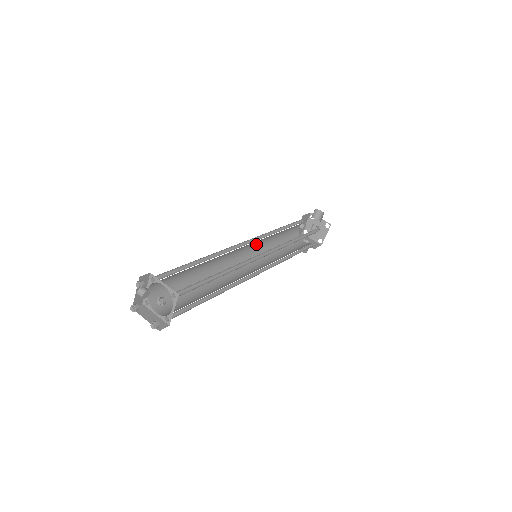
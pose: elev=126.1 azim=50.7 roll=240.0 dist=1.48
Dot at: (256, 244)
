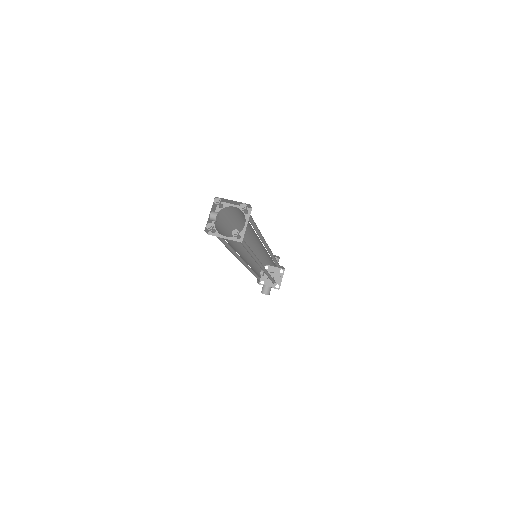
Dot at: (248, 256)
